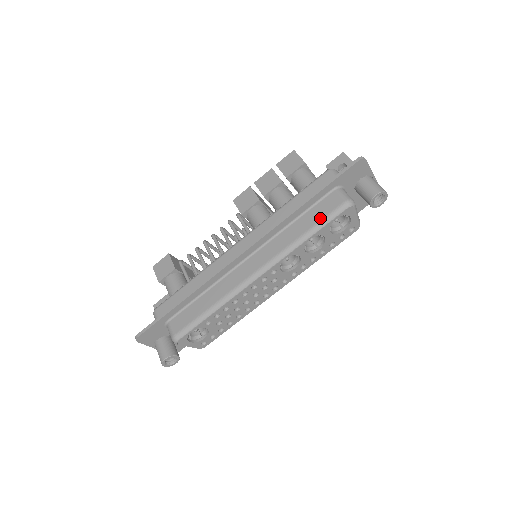
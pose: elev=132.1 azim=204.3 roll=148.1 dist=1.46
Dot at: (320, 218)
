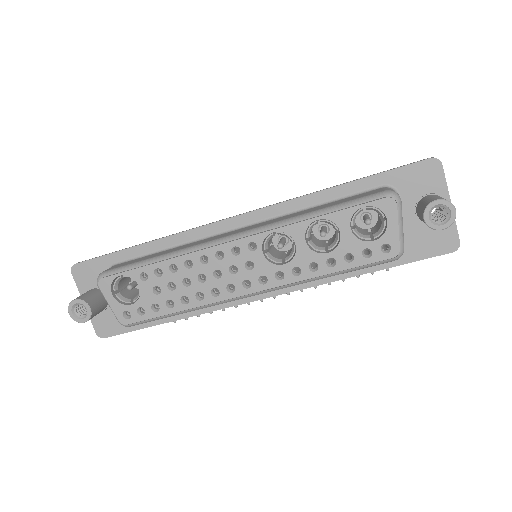
Dot at: (344, 201)
